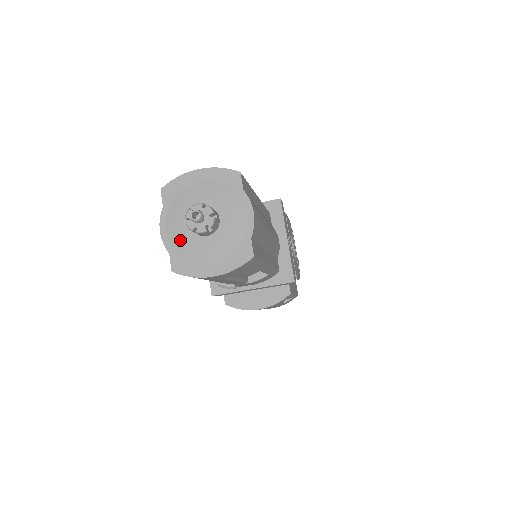
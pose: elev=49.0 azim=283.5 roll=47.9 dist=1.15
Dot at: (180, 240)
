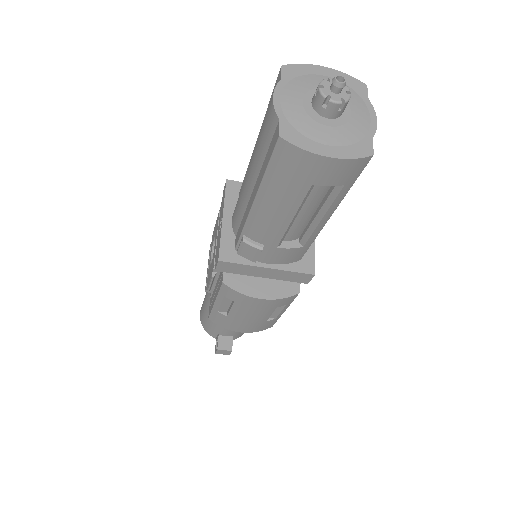
Dot at: (296, 112)
